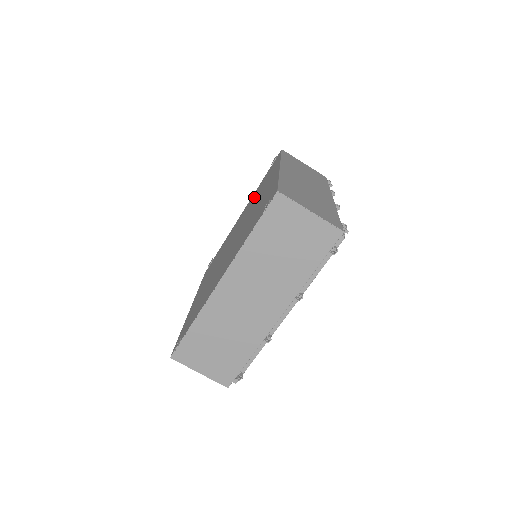
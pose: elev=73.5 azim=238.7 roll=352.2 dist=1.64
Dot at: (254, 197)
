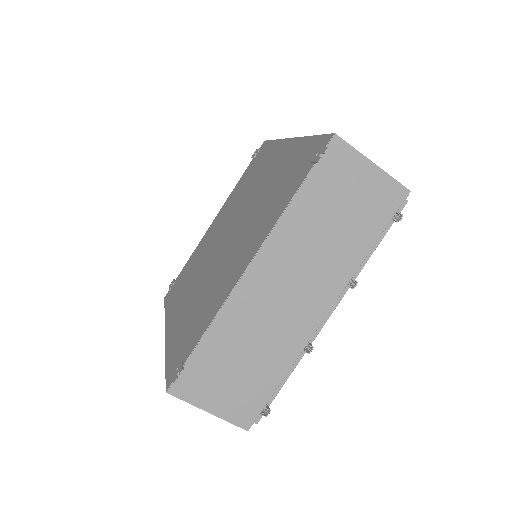
Dot at: (239, 191)
